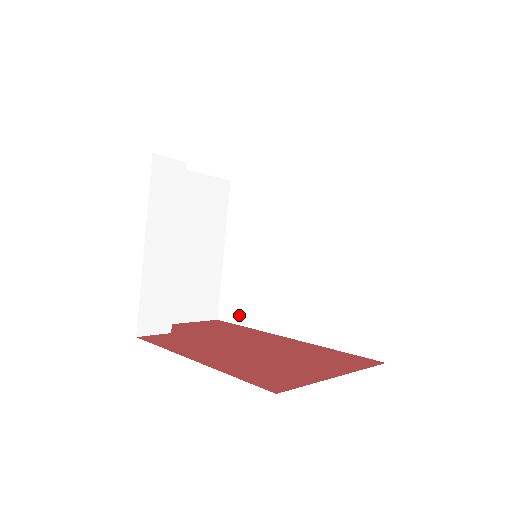
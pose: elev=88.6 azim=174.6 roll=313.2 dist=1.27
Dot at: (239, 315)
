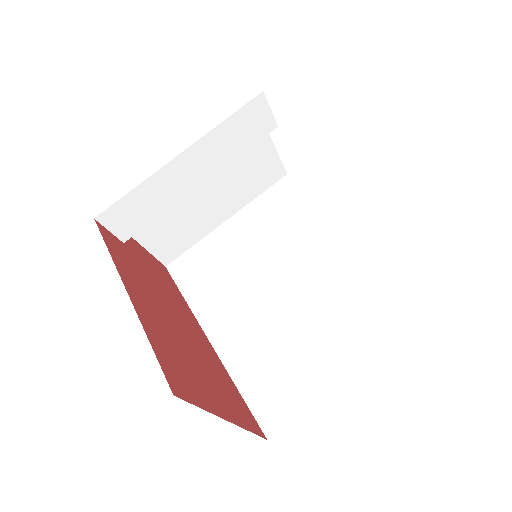
Dot at: (187, 281)
